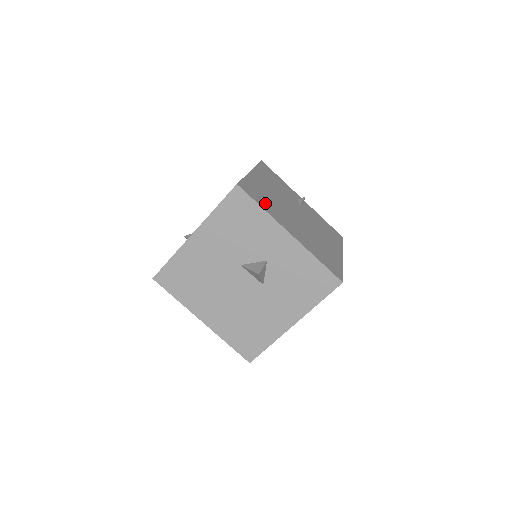
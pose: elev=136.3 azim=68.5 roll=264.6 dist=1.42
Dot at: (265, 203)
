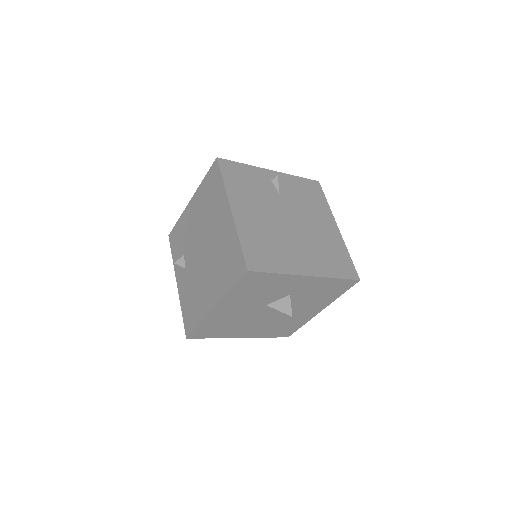
Dot at: (273, 258)
